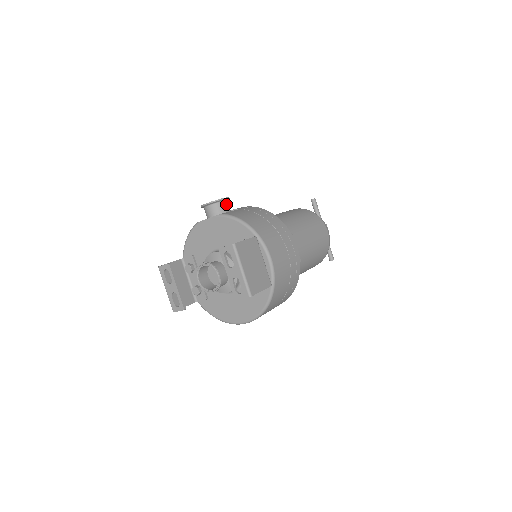
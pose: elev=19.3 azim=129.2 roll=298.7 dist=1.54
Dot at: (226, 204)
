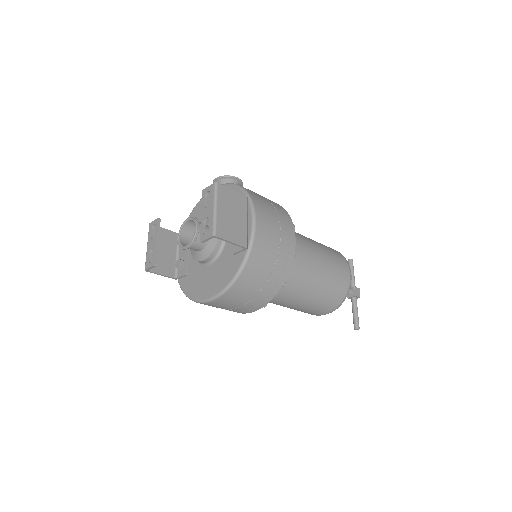
Dot at: occluded
